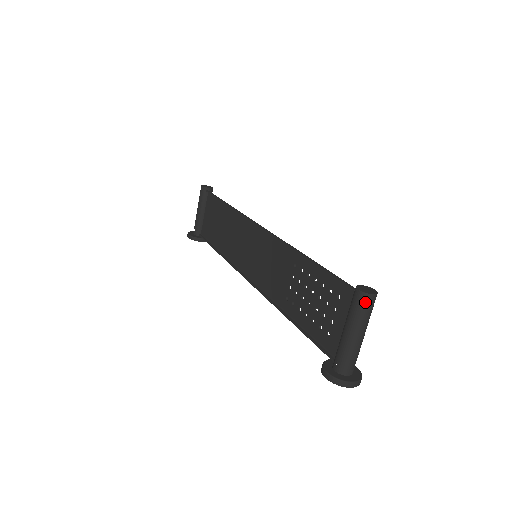
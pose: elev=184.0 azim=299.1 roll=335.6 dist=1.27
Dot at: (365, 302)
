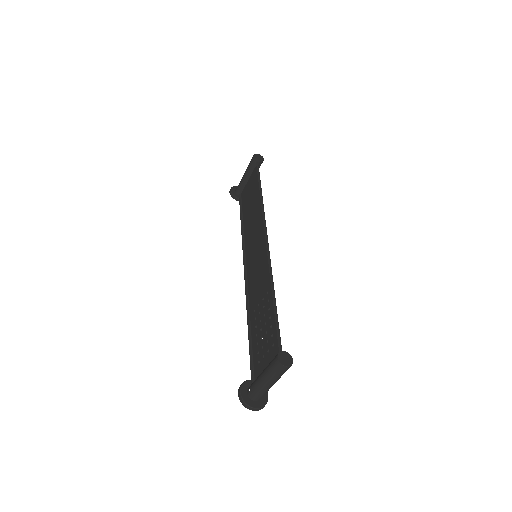
Dot at: (278, 368)
